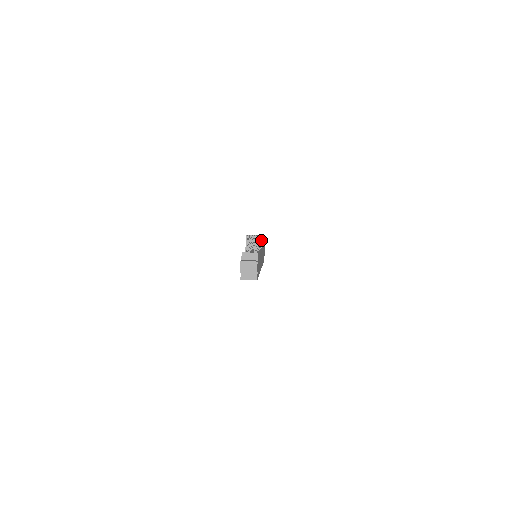
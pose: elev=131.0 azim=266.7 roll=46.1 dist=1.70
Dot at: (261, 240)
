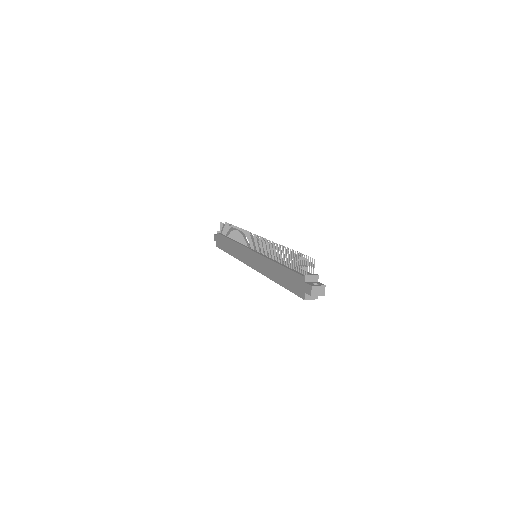
Dot at: occluded
